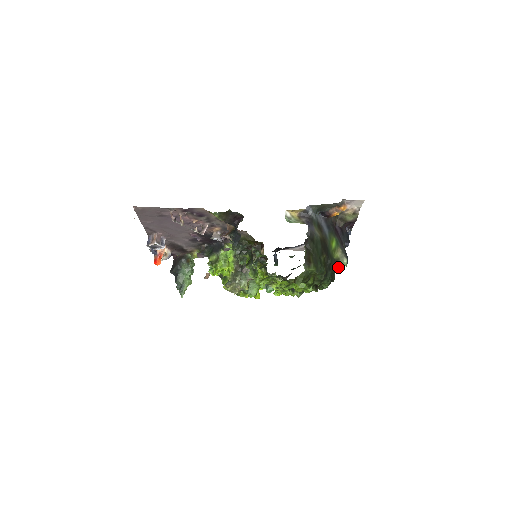
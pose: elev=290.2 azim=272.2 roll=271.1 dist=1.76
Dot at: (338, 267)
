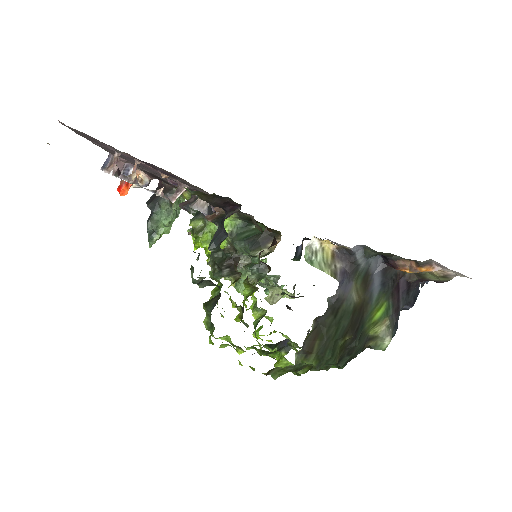
Dot at: (369, 347)
